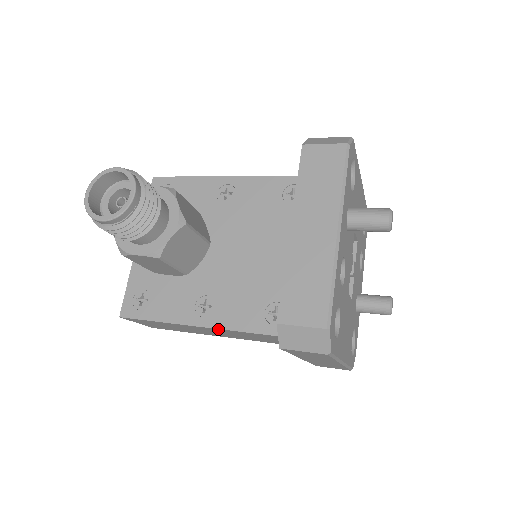
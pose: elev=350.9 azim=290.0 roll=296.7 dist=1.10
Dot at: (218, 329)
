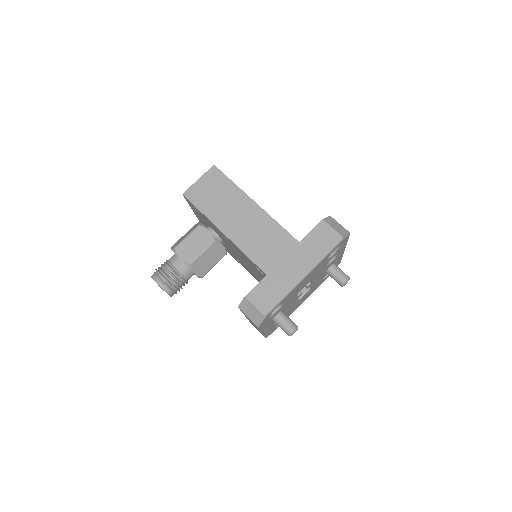
Dot at: occluded
